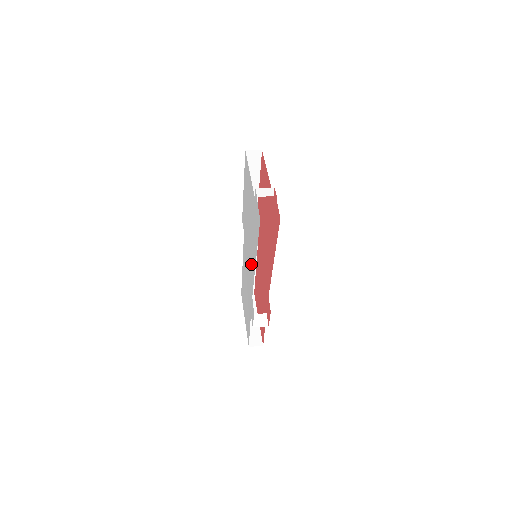
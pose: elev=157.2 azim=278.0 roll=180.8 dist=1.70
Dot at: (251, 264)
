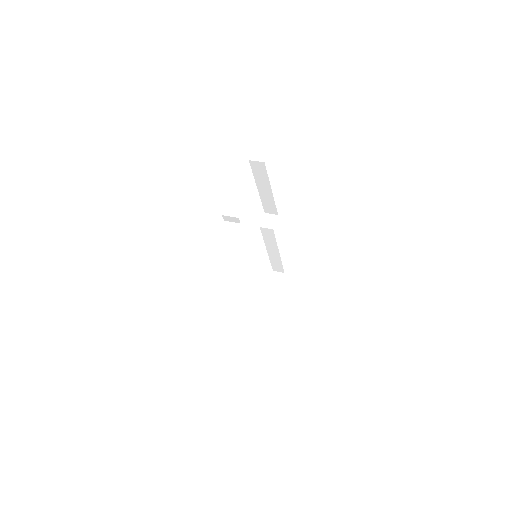
Dot at: occluded
